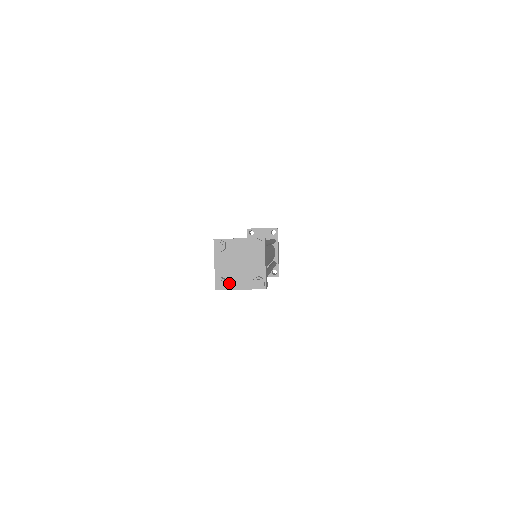
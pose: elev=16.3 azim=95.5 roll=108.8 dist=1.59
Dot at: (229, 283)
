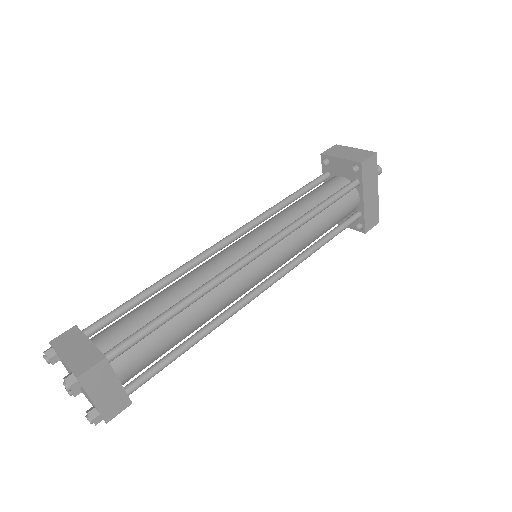
Dot at: (81, 391)
